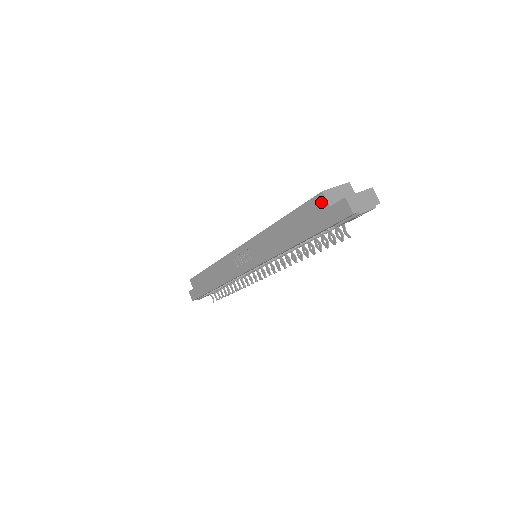
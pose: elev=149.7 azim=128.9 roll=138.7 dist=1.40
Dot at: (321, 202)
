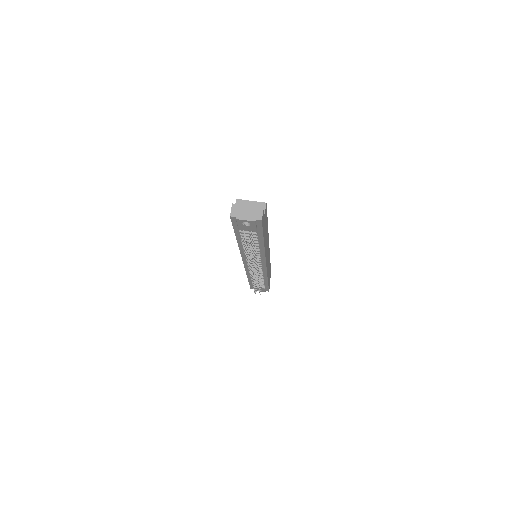
Dot at: occluded
